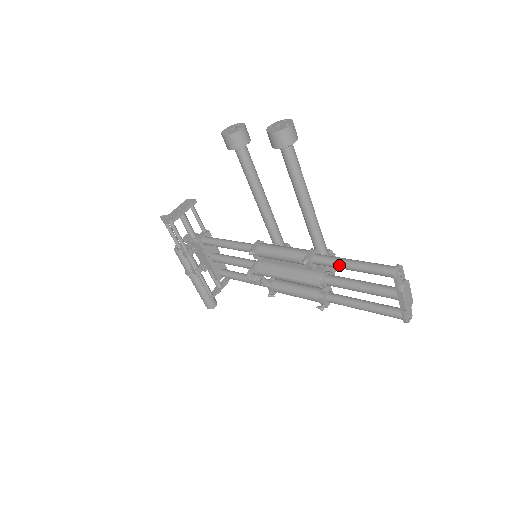
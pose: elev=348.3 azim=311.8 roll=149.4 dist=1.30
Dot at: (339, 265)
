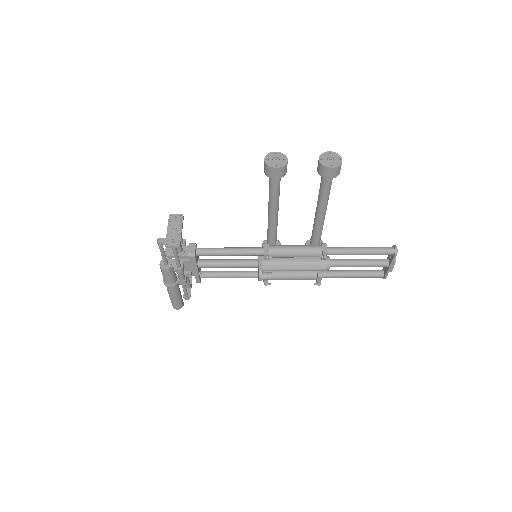
Dot at: (351, 253)
